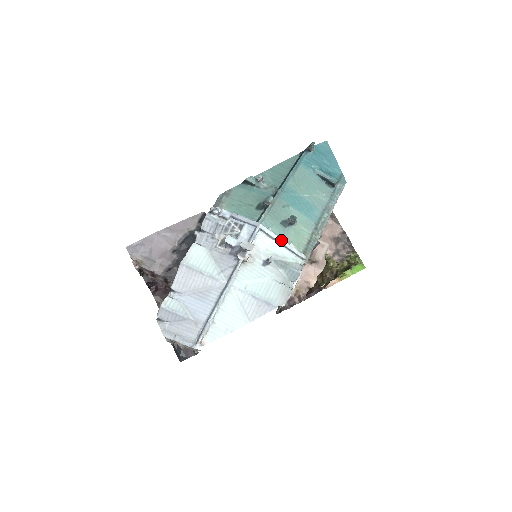
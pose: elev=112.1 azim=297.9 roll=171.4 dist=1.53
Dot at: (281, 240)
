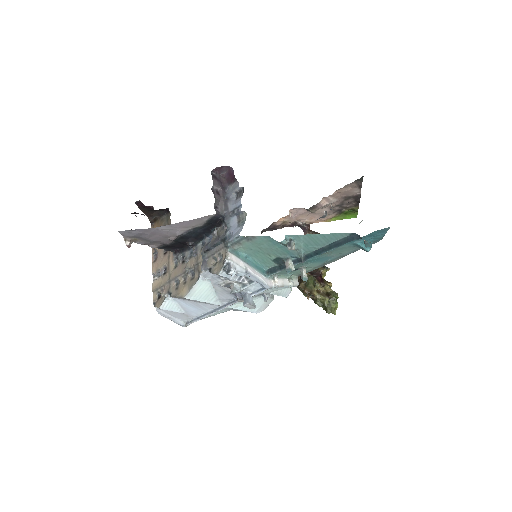
Dot at: (283, 287)
